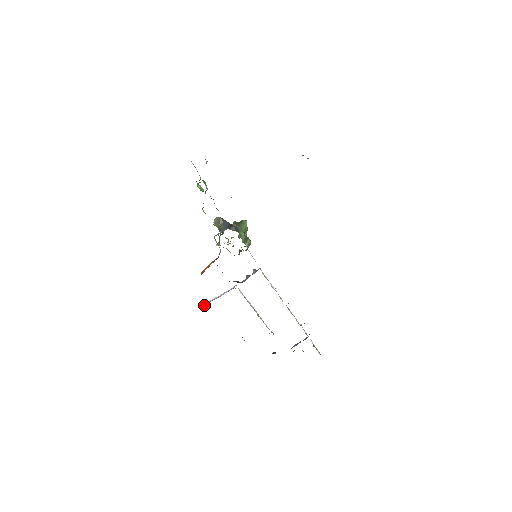
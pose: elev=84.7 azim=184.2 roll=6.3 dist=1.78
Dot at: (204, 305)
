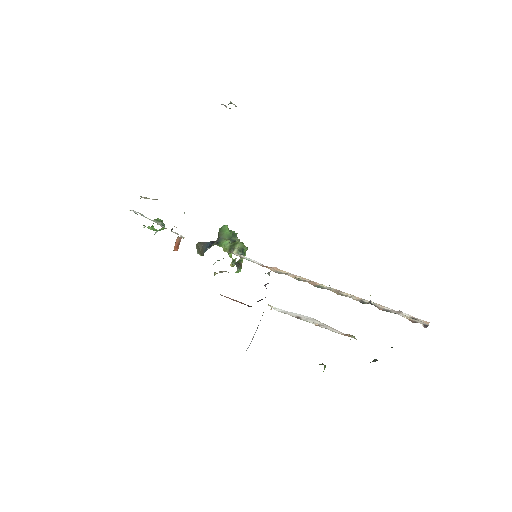
Dot at: occluded
